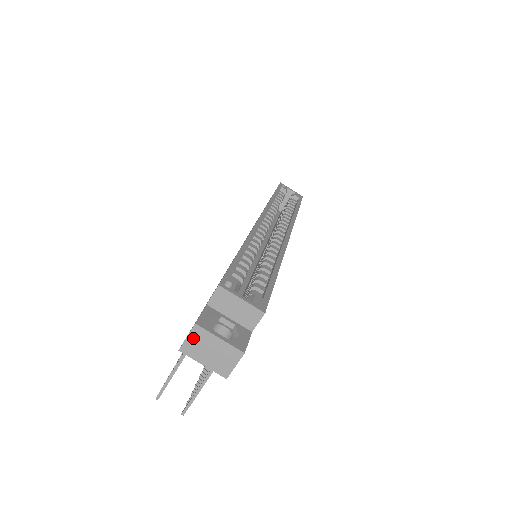
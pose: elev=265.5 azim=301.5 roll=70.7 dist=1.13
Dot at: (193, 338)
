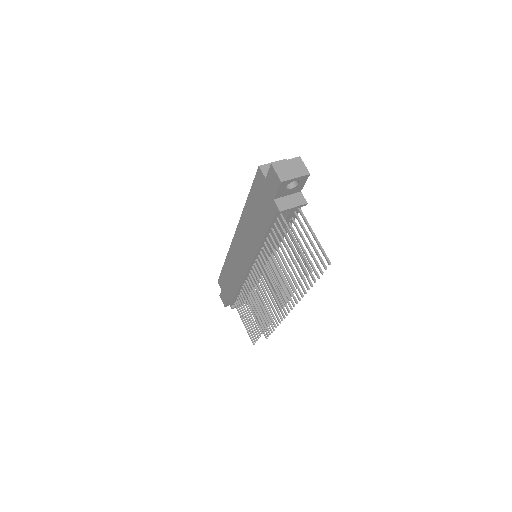
Dot at: (278, 171)
